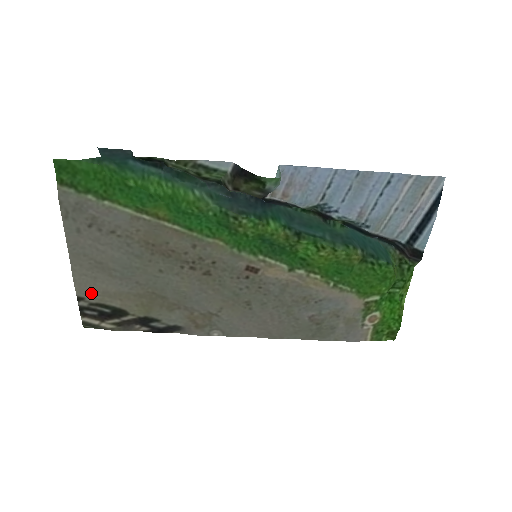
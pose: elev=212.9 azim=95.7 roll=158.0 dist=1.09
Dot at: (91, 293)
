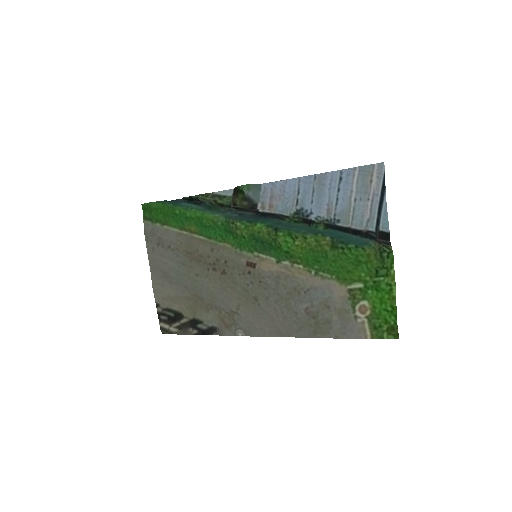
Dot at: (162, 299)
